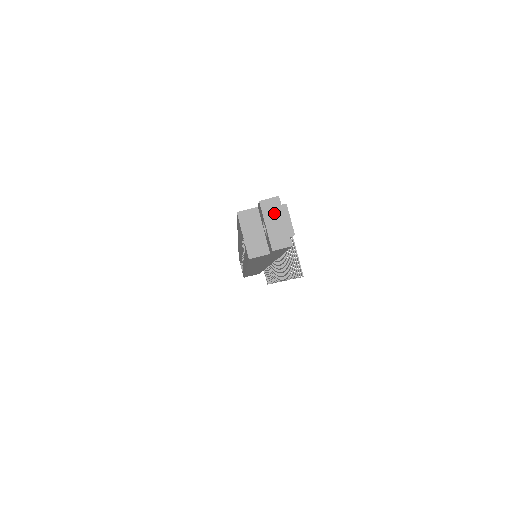
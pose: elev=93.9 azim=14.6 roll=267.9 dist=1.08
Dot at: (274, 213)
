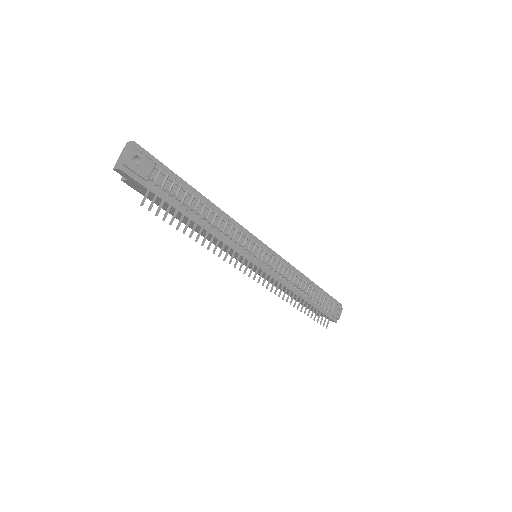
Dot at: (127, 149)
